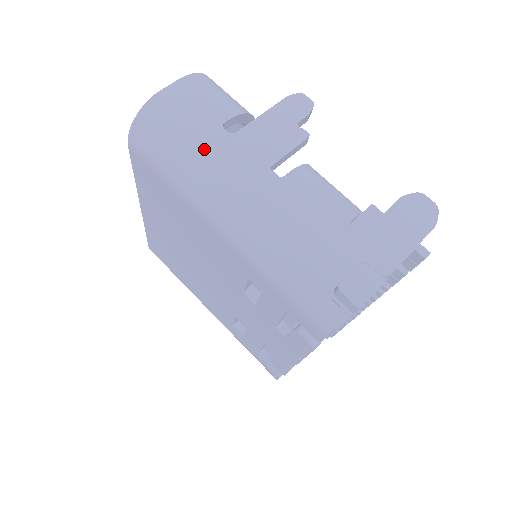
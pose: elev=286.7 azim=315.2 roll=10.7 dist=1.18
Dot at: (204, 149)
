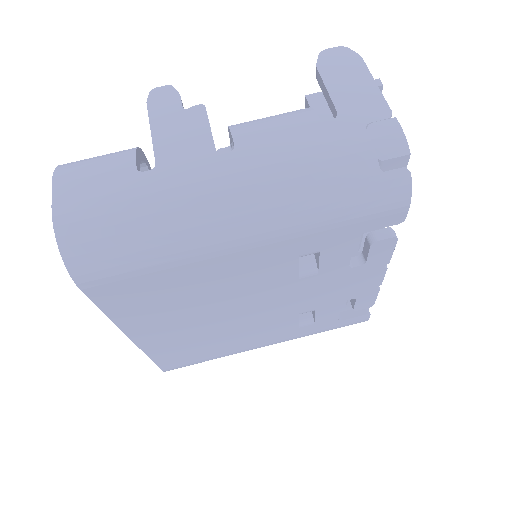
Dot at: (153, 202)
